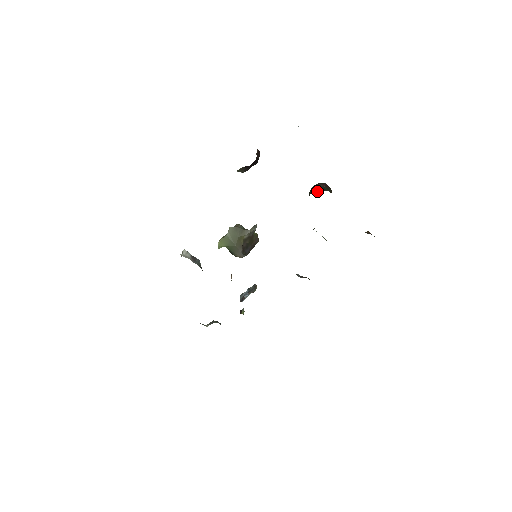
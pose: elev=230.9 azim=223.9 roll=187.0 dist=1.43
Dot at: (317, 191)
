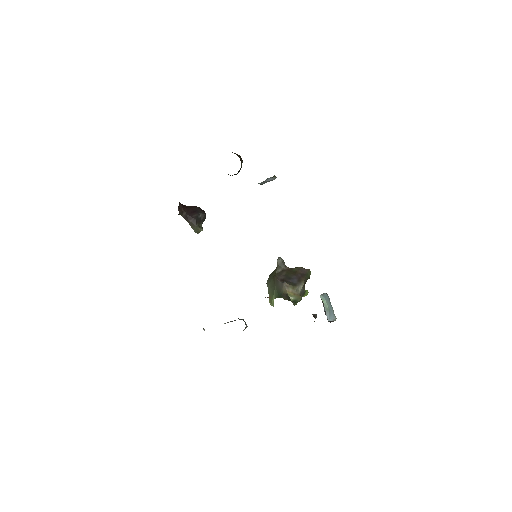
Dot at: occluded
